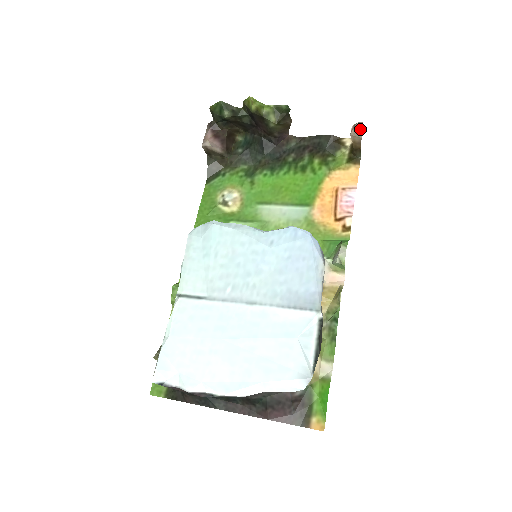
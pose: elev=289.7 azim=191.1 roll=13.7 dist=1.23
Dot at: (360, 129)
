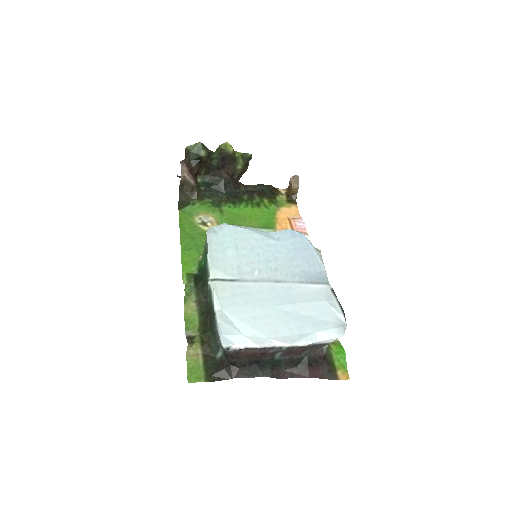
Dot at: (298, 179)
